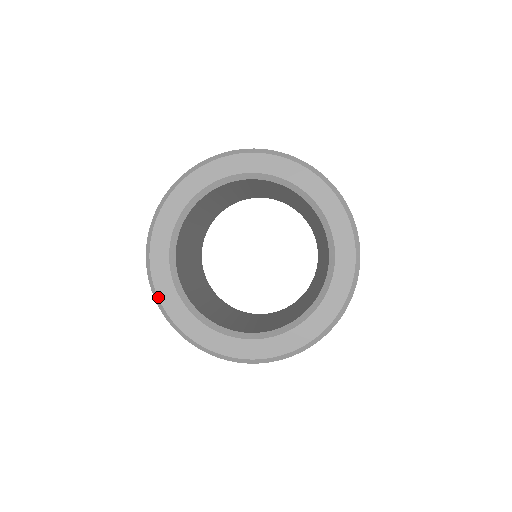
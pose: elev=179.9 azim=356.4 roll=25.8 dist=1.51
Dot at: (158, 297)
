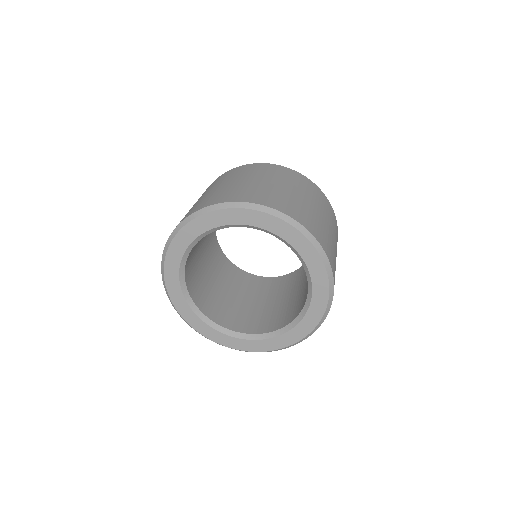
Dot at: (228, 347)
